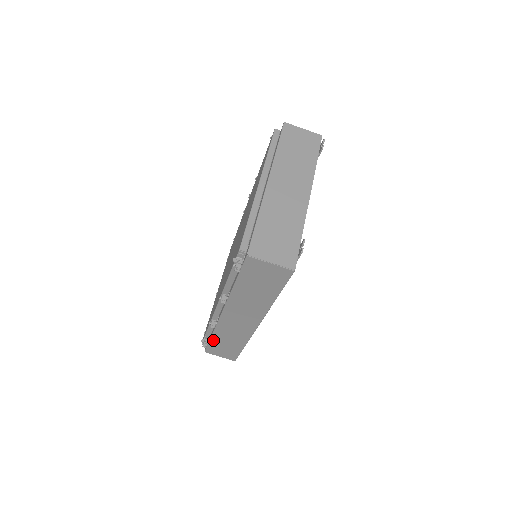
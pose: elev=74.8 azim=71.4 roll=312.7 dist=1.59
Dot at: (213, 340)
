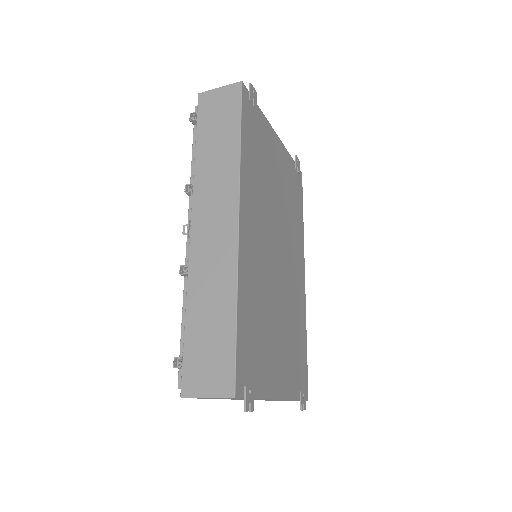
Dot at: occluded
